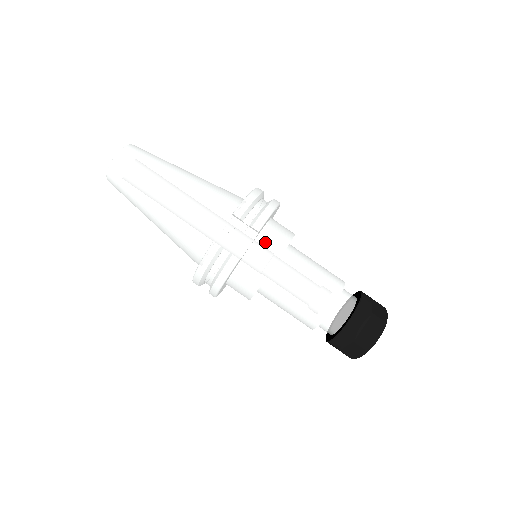
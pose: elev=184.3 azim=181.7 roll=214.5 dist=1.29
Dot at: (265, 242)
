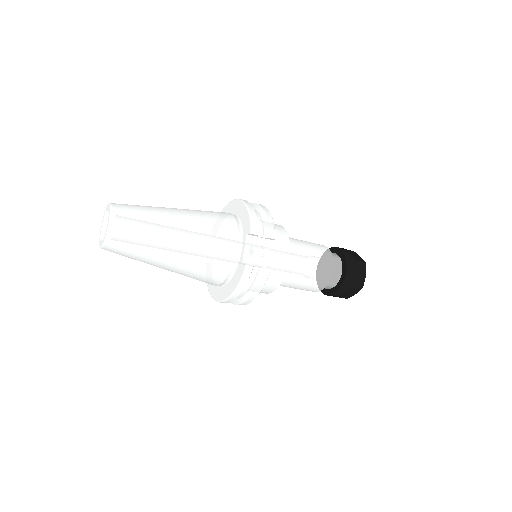
Dot at: (275, 244)
